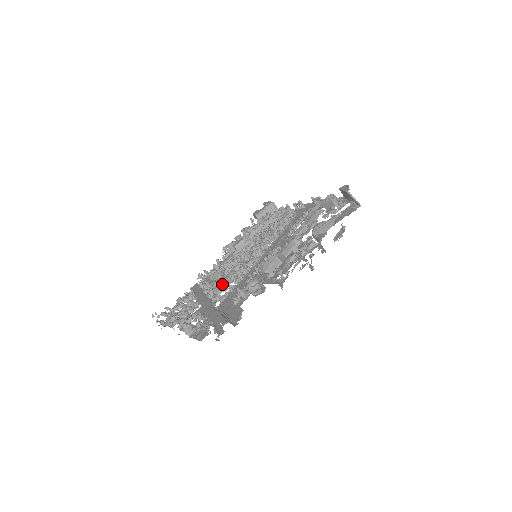
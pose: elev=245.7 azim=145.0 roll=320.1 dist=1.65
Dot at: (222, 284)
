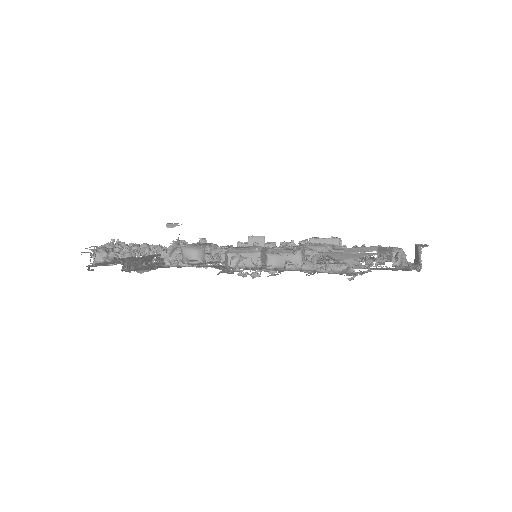
Dot at: occluded
